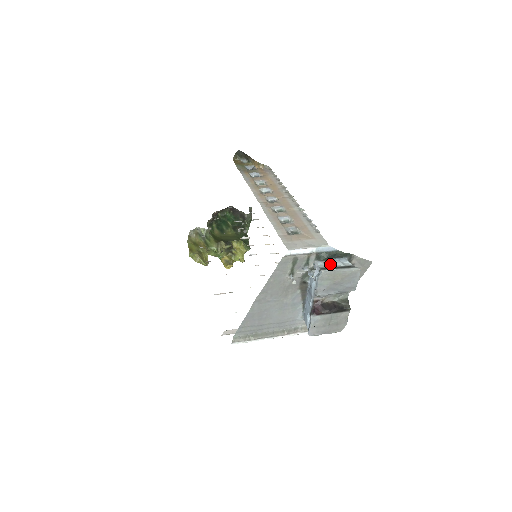
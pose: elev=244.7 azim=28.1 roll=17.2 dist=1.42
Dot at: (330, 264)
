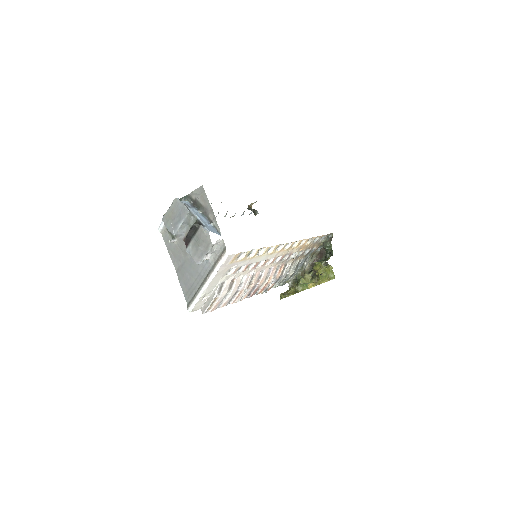
Dot at: occluded
